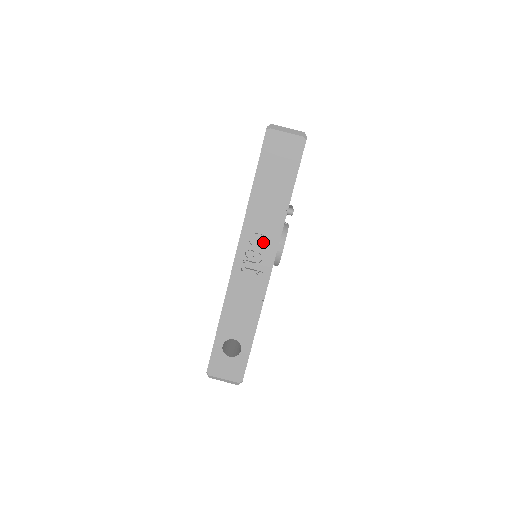
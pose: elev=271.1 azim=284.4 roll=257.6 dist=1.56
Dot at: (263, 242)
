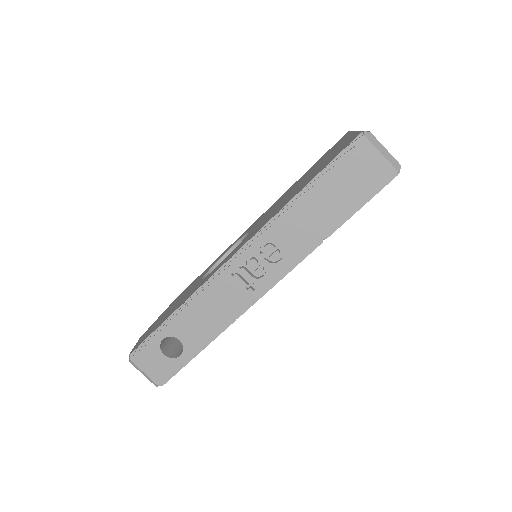
Dot at: (275, 259)
